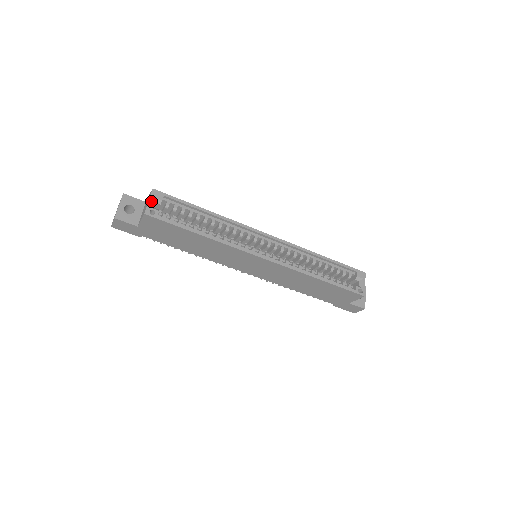
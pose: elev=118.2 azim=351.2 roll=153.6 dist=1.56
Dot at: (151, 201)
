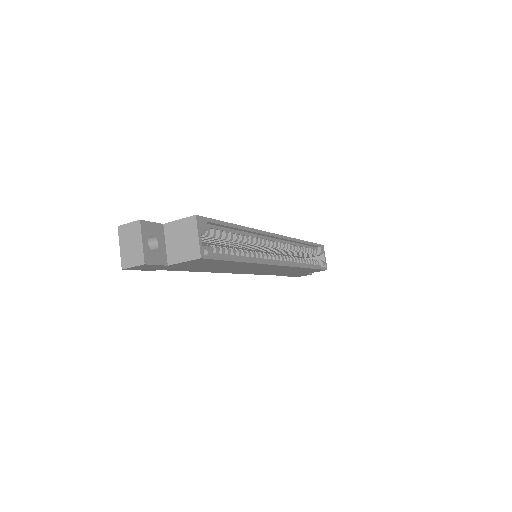
Dot at: (200, 235)
